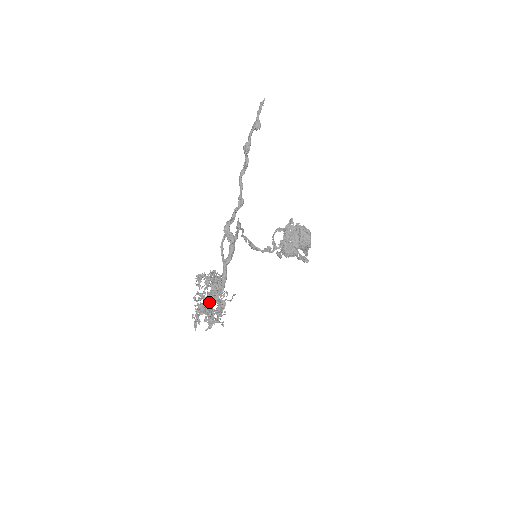
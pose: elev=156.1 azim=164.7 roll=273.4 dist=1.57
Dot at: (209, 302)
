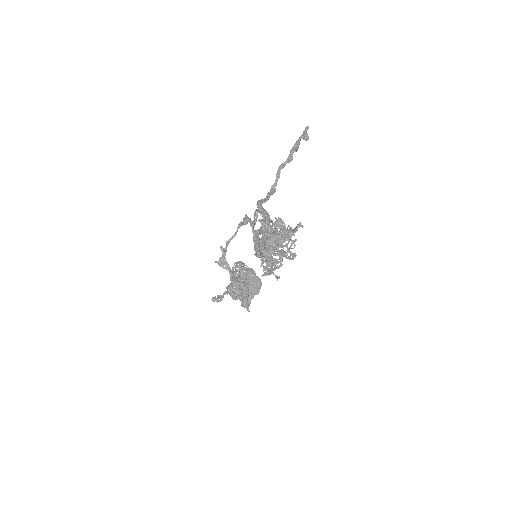
Dot at: occluded
